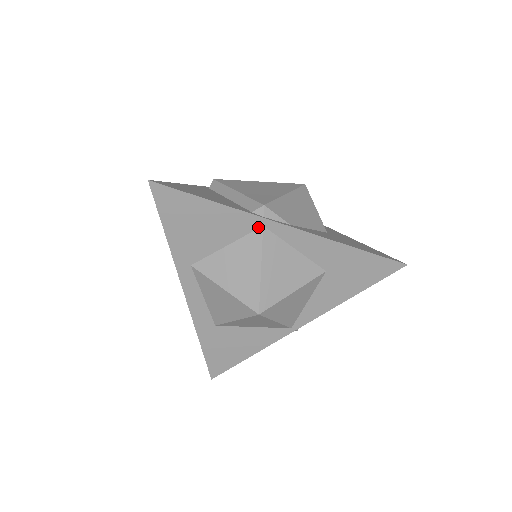
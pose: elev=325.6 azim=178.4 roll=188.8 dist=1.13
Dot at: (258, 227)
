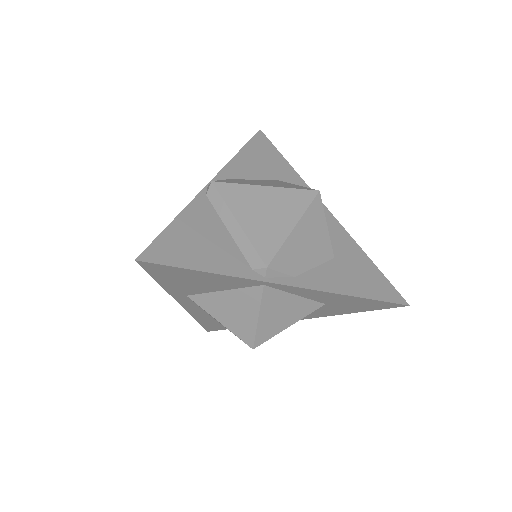
Dot at: (258, 285)
